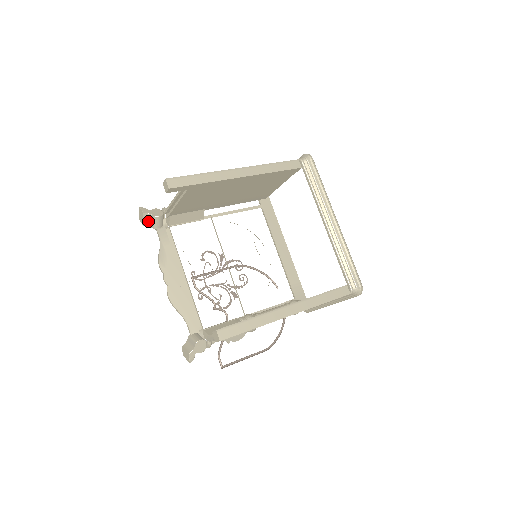
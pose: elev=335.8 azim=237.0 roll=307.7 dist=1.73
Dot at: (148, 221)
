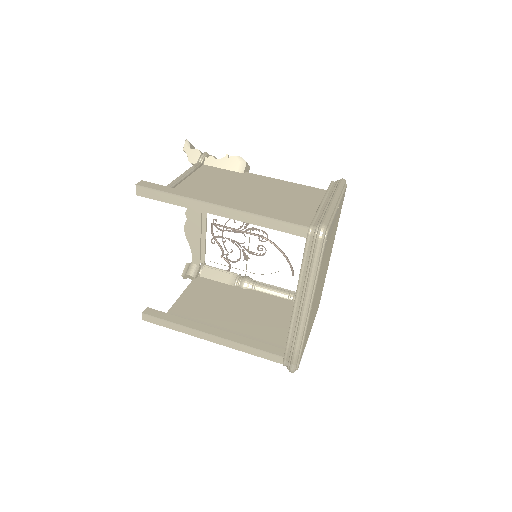
Dot at: occluded
